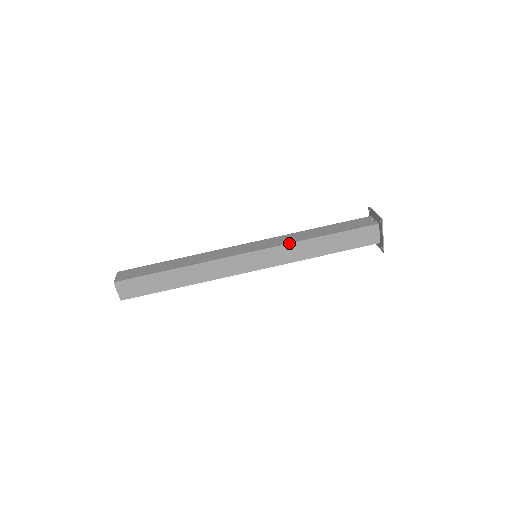
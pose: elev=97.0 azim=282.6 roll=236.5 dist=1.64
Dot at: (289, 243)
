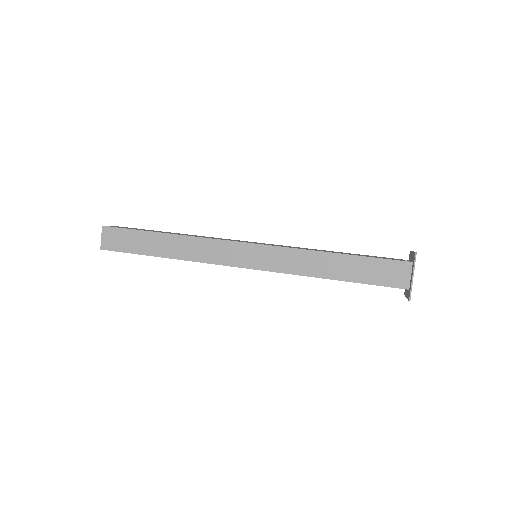
Dot at: (295, 248)
